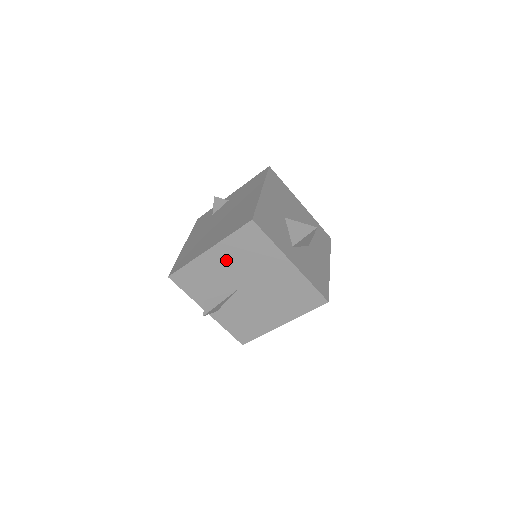
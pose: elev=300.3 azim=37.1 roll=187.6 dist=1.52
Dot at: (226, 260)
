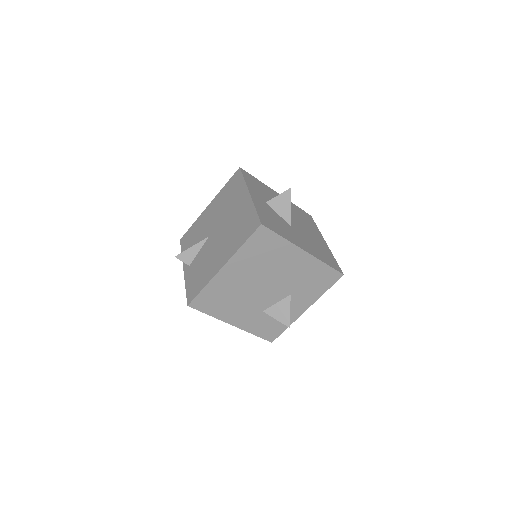
Dot at: (214, 209)
